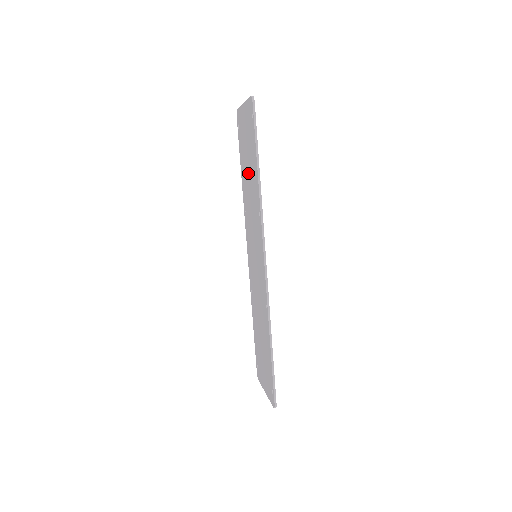
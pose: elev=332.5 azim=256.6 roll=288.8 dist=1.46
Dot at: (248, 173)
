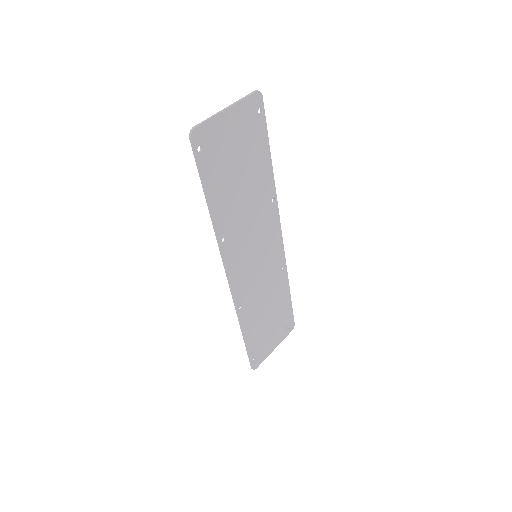
Dot at: (241, 182)
